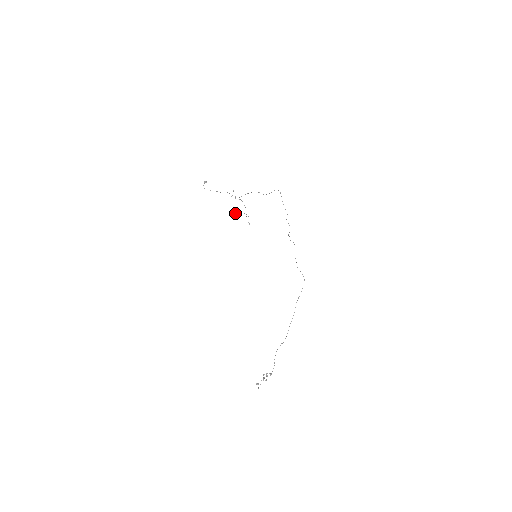
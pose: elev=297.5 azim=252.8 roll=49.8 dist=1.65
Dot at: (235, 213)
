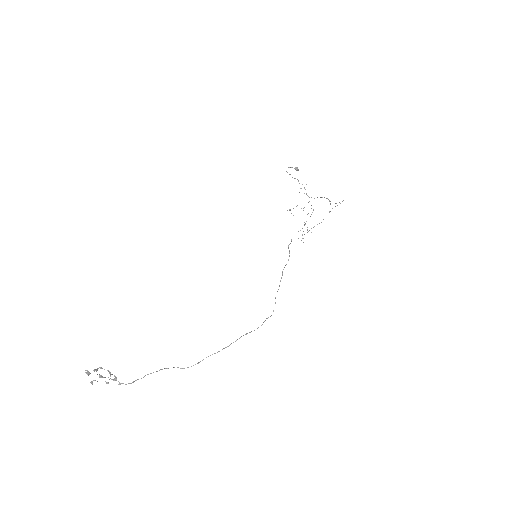
Dot at: (290, 209)
